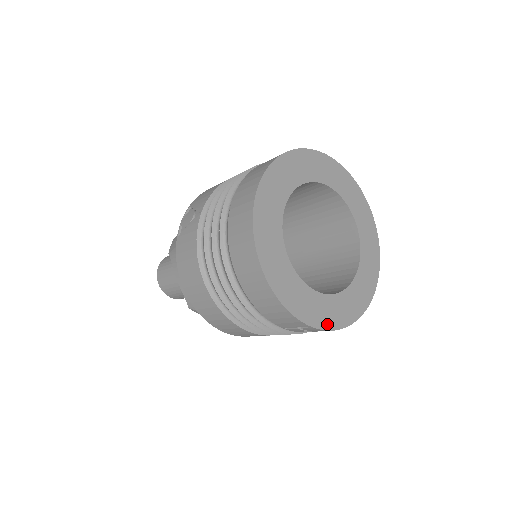
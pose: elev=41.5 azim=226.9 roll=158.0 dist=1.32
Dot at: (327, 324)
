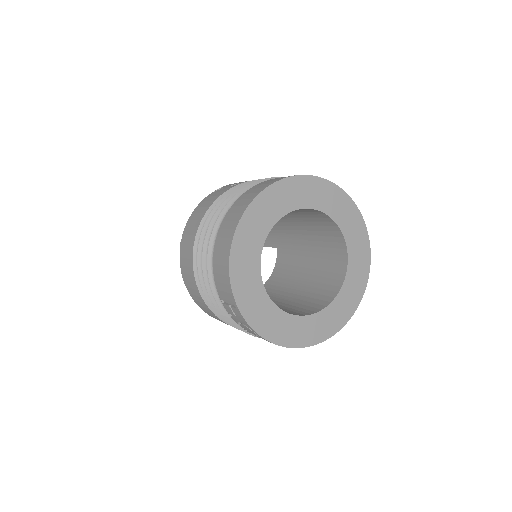
Dot at: (252, 319)
